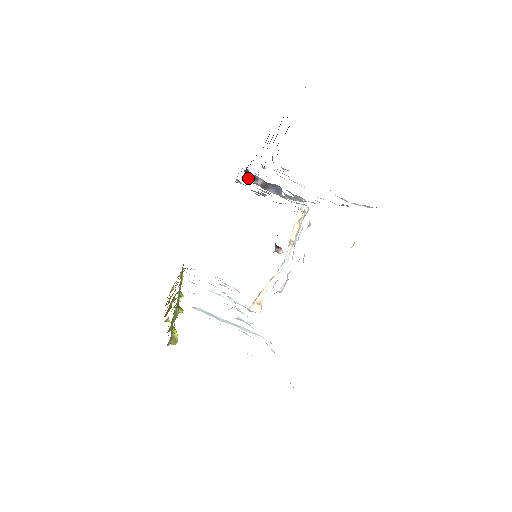
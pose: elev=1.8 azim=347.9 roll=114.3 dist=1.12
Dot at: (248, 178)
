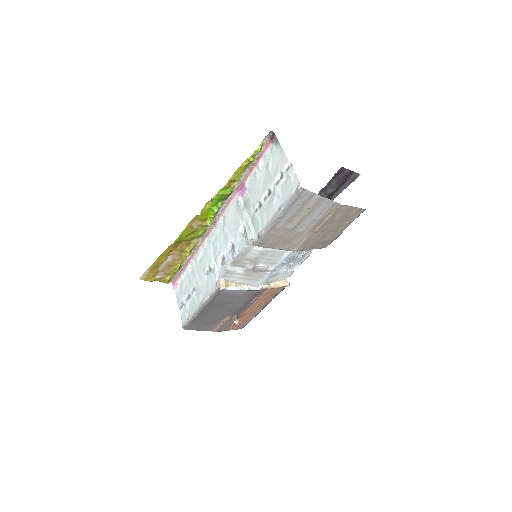
Dot at: occluded
